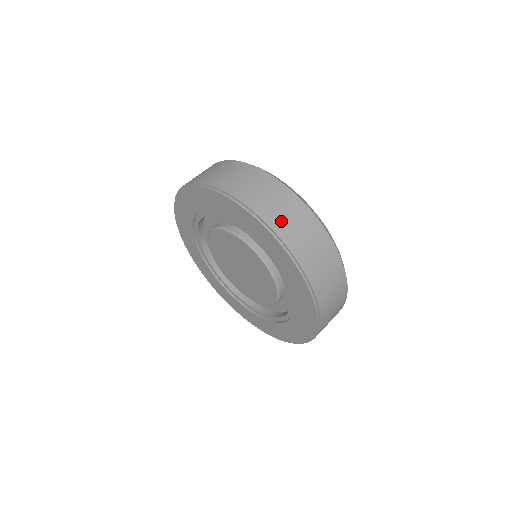
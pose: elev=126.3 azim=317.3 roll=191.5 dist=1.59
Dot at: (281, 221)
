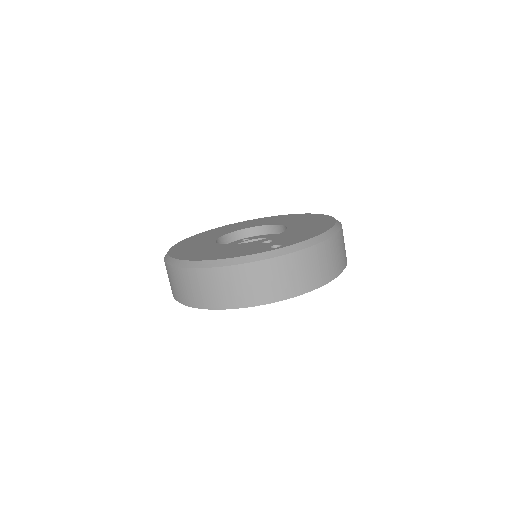
Dot at: (268, 290)
